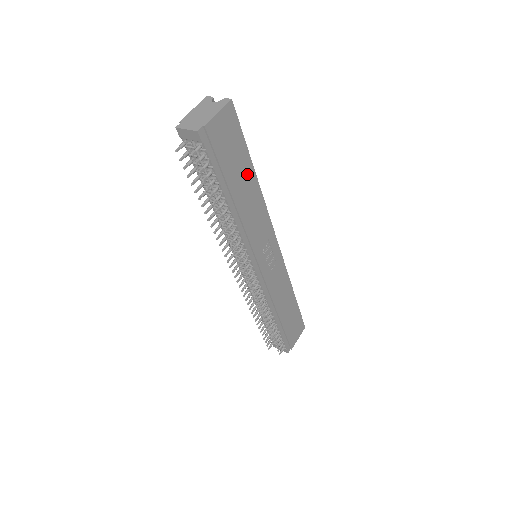
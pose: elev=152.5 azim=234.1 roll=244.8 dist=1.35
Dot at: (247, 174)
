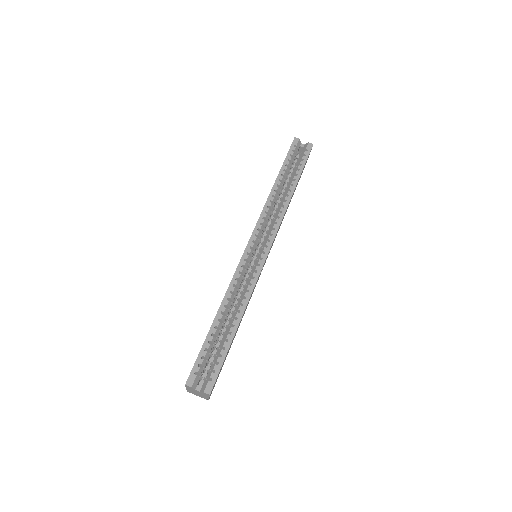
Dot at: occluded
